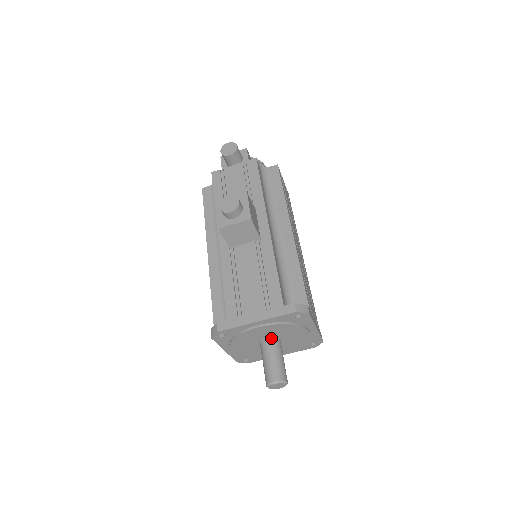
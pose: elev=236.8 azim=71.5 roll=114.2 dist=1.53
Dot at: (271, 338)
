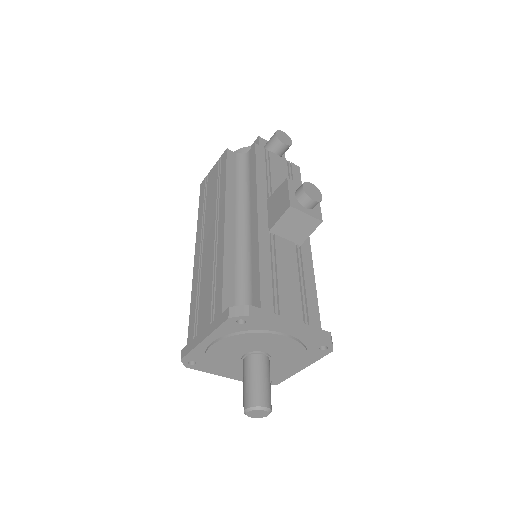
Dot at: (268, 354)
